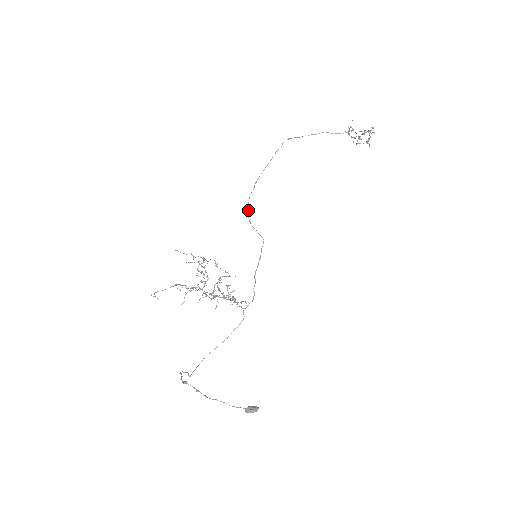
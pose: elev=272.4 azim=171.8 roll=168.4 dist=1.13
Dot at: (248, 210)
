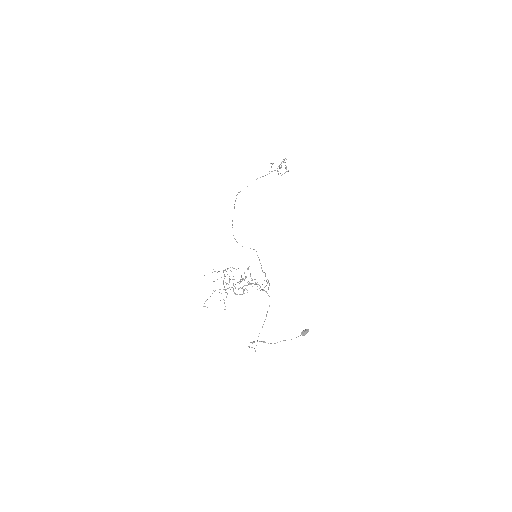
Dot at: (236, 241)
